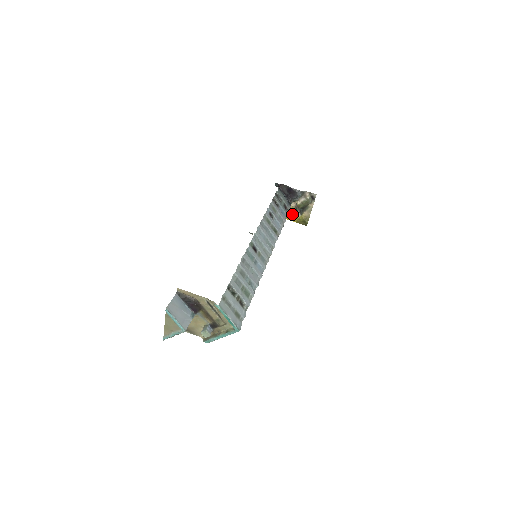
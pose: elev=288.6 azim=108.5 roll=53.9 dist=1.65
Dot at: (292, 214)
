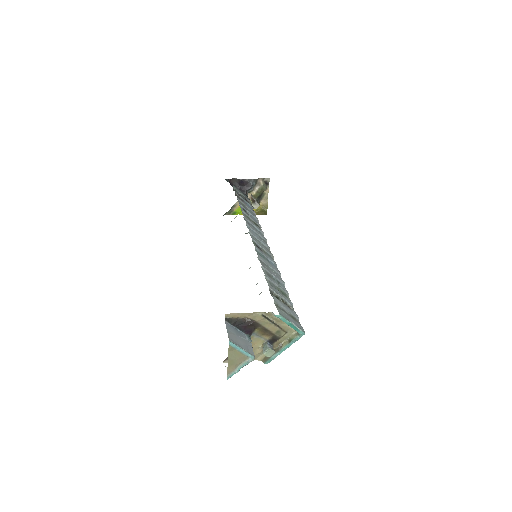
Dot at: occluded
